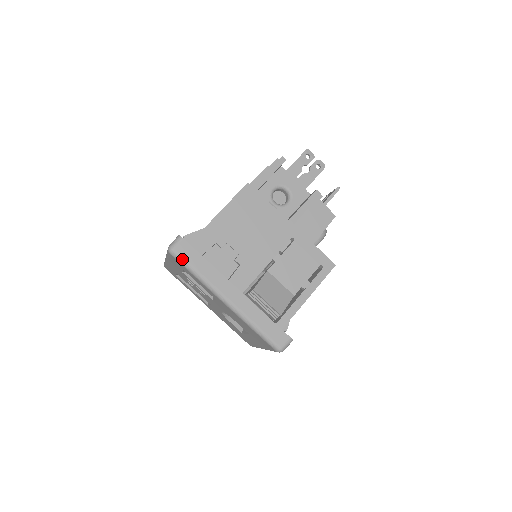
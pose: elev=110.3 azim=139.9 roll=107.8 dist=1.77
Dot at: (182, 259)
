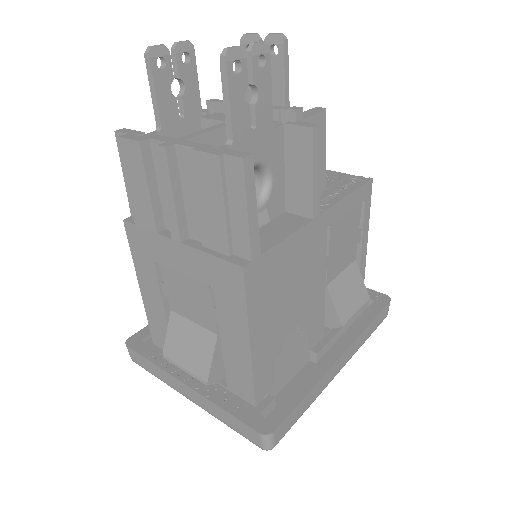
Dot at: occluded
